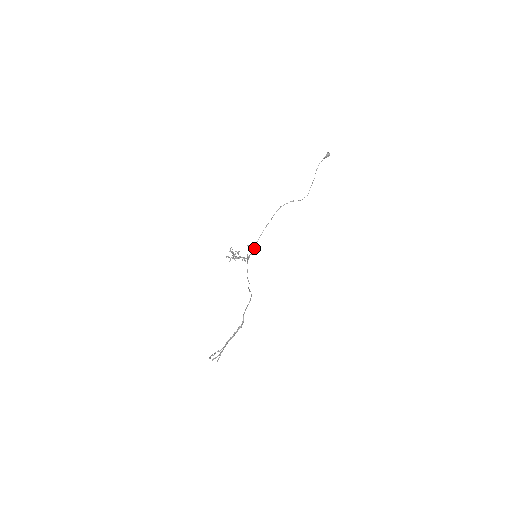
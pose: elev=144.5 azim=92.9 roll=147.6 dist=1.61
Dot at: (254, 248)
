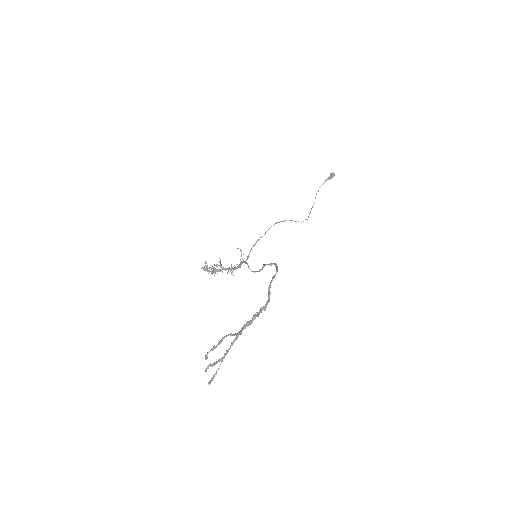
Dot at: (247, 256)
